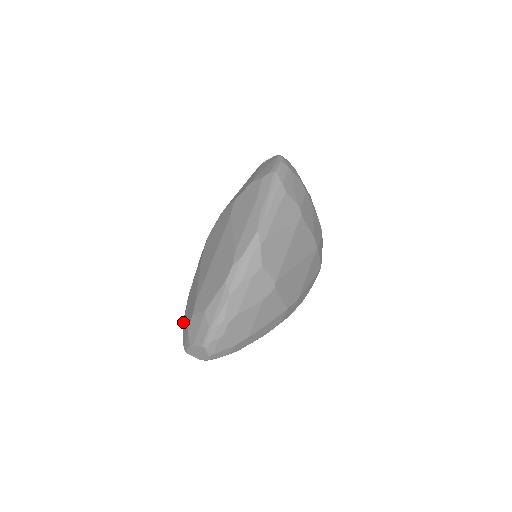
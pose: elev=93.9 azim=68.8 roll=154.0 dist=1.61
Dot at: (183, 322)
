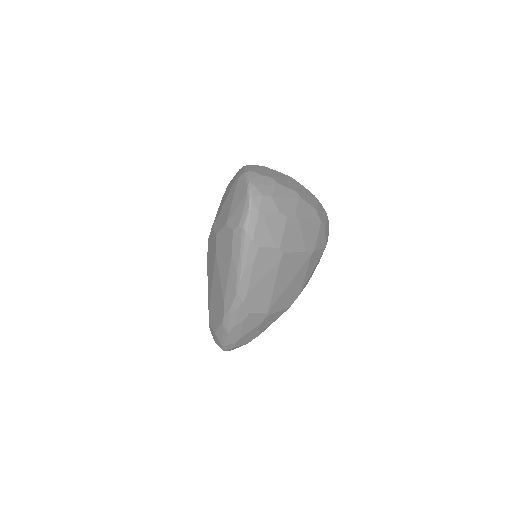
Dot at: occluded
